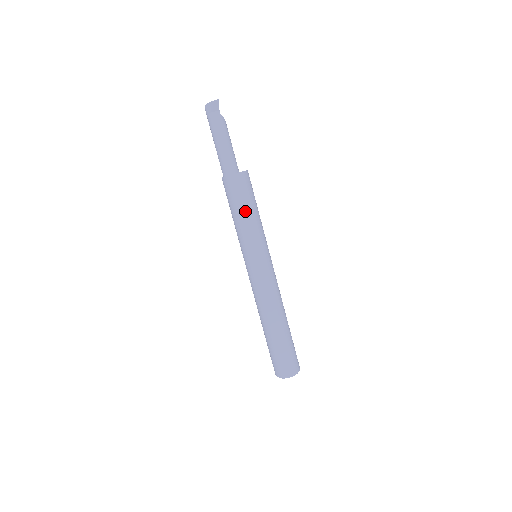
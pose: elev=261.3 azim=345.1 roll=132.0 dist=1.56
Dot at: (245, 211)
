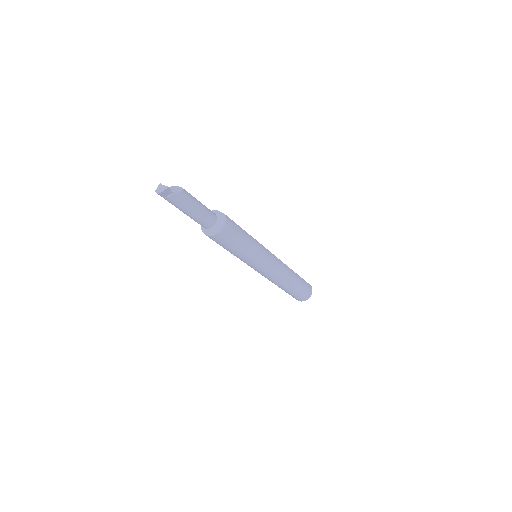
Dot at: (237, 250)
